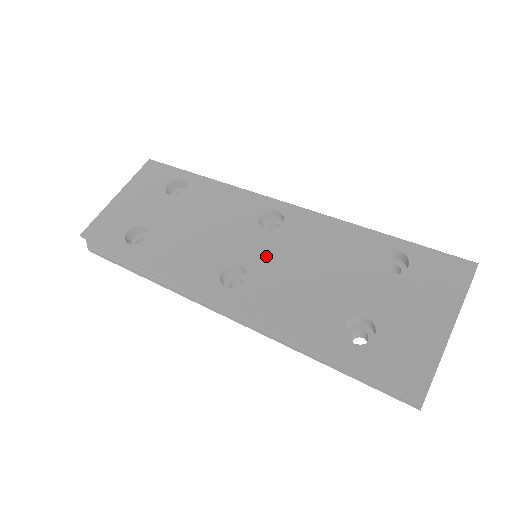
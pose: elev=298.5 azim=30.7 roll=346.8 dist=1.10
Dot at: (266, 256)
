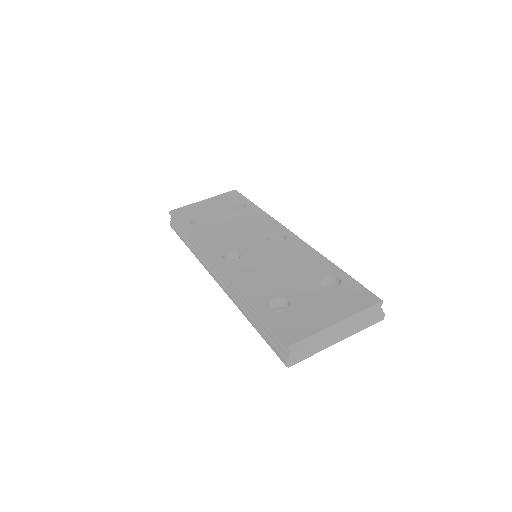
Dot at: (258, 253)
